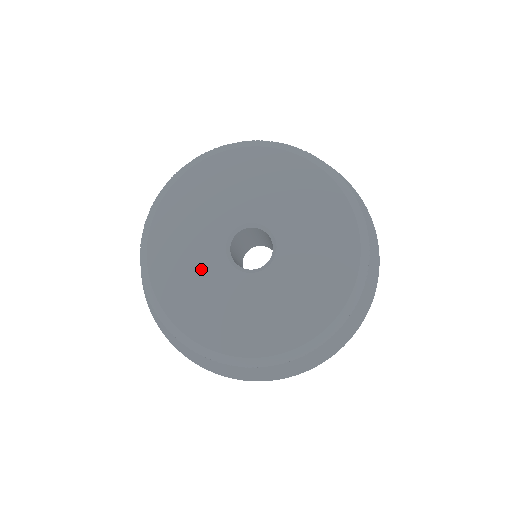
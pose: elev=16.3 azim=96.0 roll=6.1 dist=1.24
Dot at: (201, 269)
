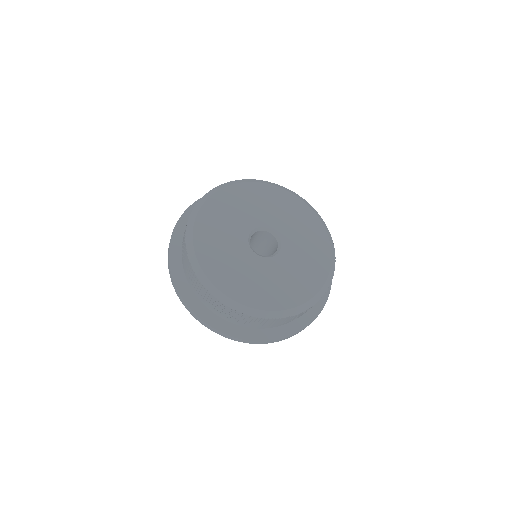
Dot at: (235, 257)
